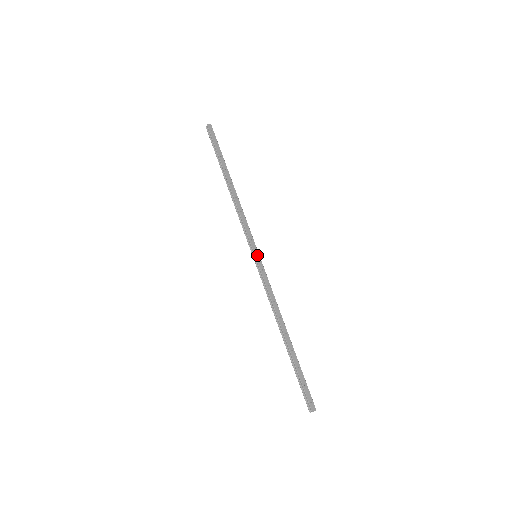
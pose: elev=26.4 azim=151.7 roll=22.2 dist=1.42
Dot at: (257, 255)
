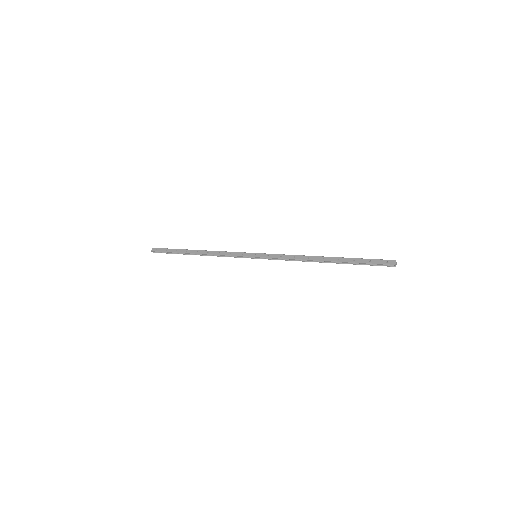
Dot at: (255, 255)
